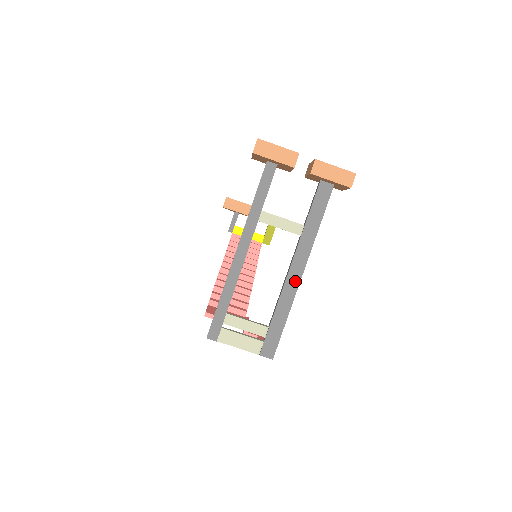
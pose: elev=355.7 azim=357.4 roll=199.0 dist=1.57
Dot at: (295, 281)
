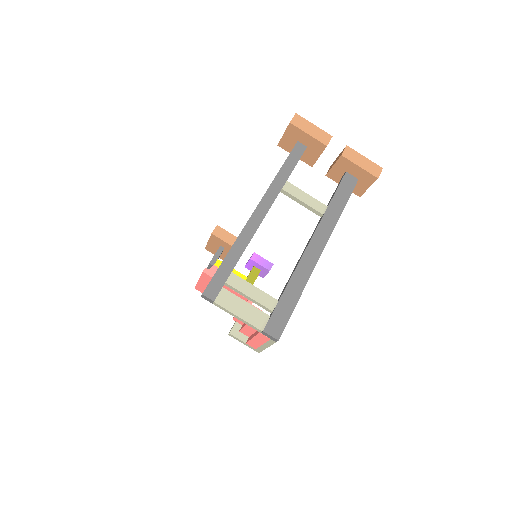
Dot at: (314, 257)
